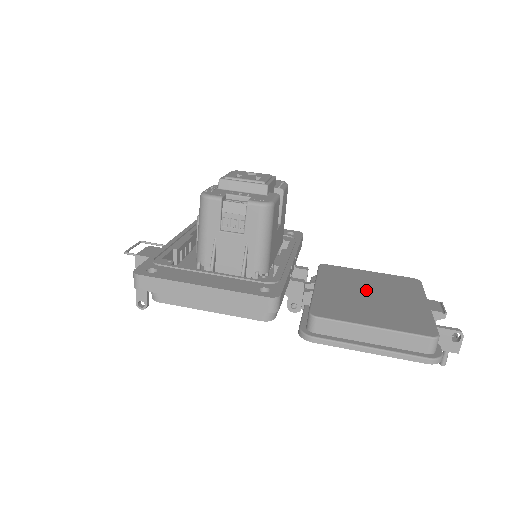
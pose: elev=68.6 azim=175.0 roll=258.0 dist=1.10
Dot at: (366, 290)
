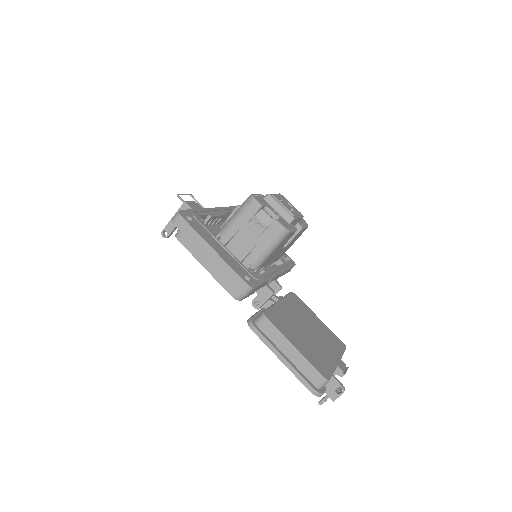
Dot at: (308, 326)
